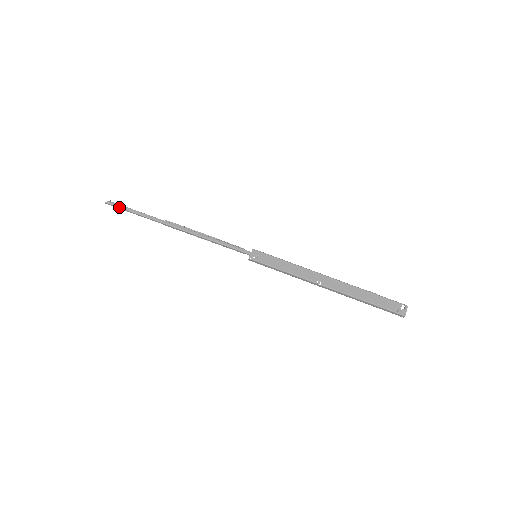
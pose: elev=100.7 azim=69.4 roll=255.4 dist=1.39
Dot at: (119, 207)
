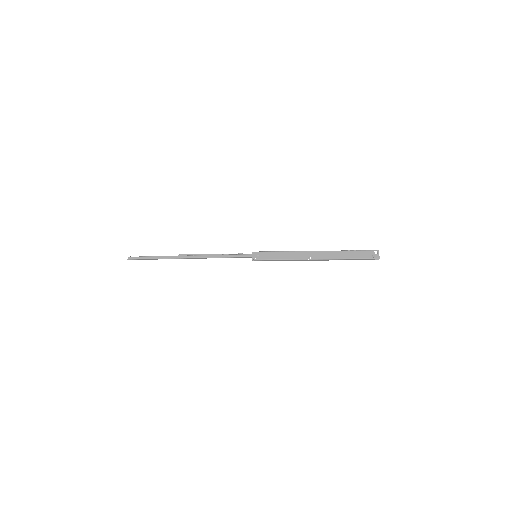
Dot at: (139, 259)
